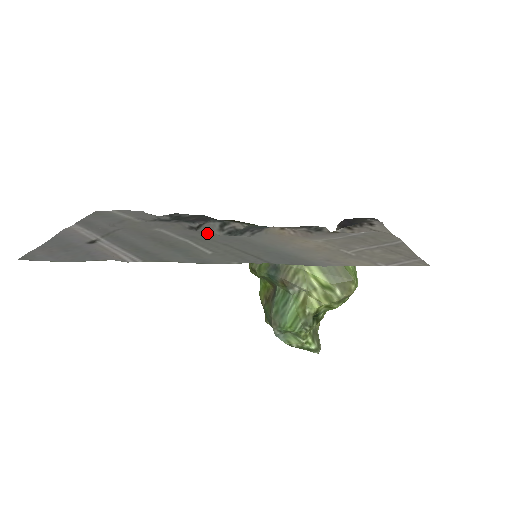
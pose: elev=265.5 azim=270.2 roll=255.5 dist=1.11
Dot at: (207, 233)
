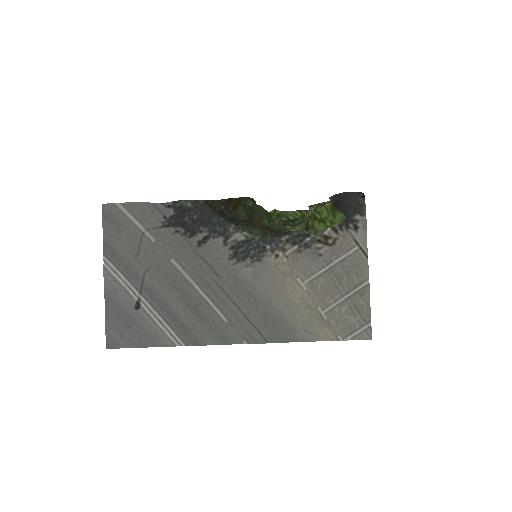
Dot at: (216, 266)
